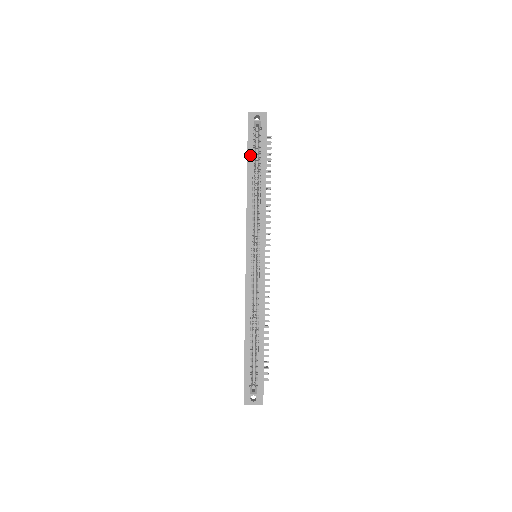
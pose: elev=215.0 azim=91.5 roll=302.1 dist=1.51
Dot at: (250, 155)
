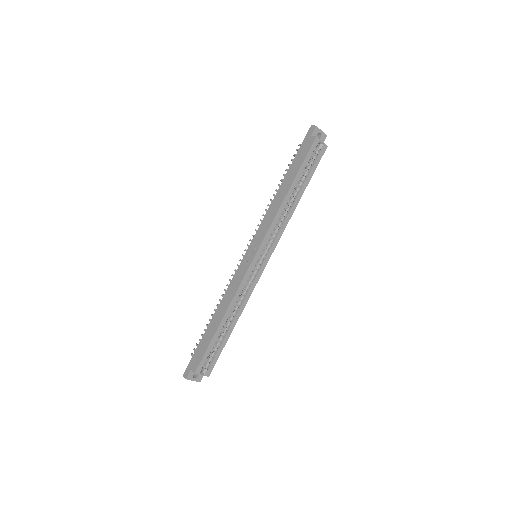
Dot at: (302, 169)
